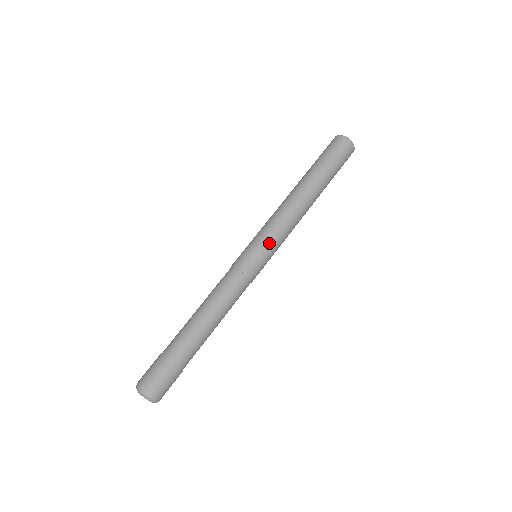
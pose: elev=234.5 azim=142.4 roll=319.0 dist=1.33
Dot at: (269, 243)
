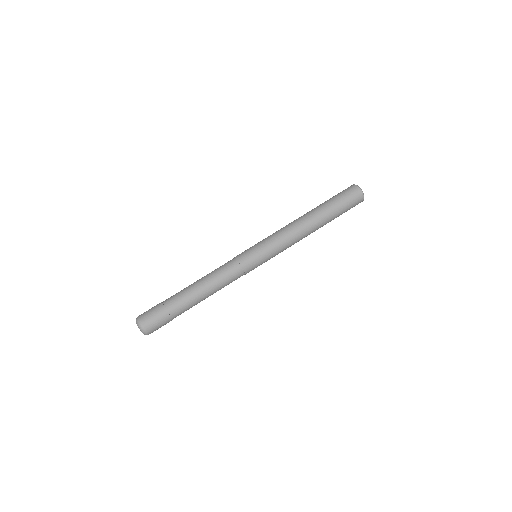
Dot at: occluded
